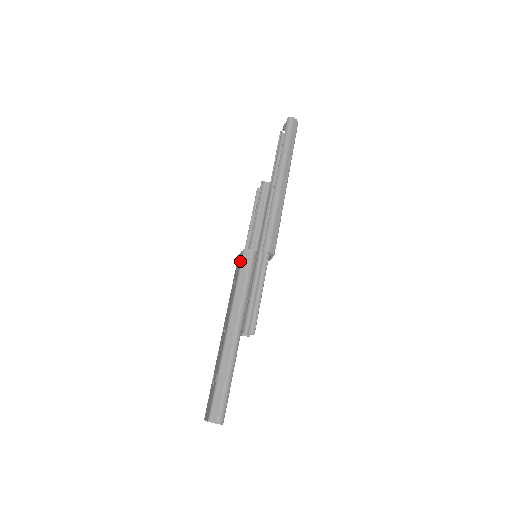
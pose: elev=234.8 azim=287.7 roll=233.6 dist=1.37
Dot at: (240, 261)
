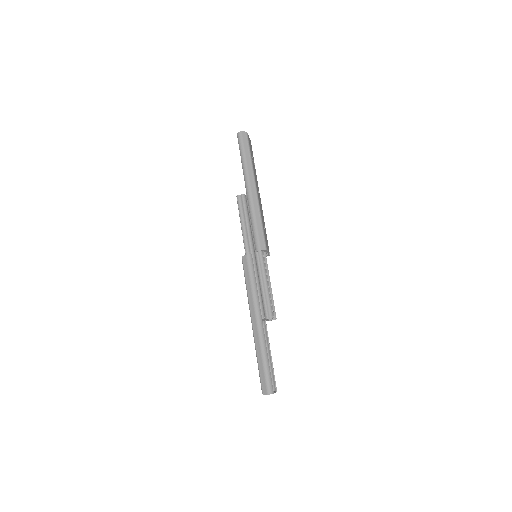
Dot at: (243, 267)
